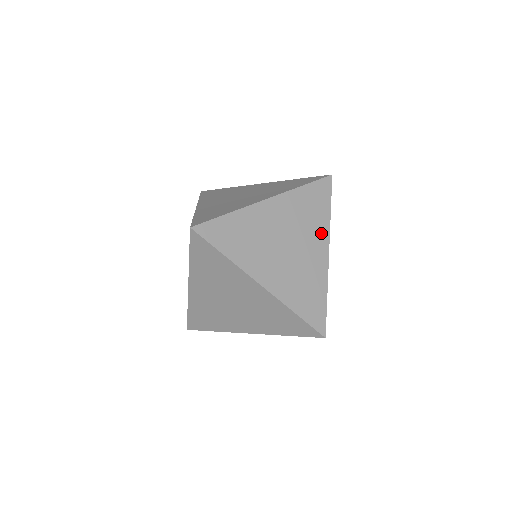
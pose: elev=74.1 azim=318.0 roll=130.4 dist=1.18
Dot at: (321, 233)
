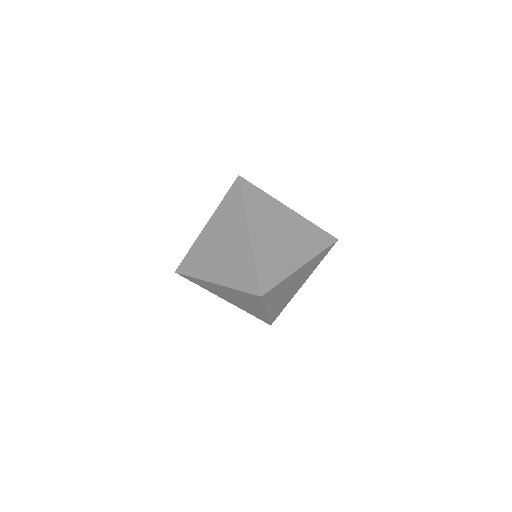
Dot at: (307, 253)
